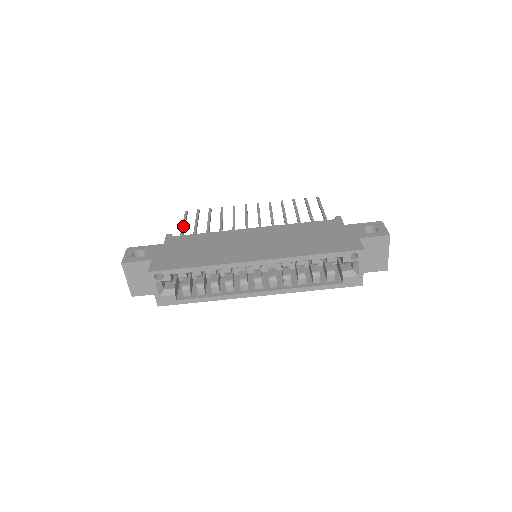
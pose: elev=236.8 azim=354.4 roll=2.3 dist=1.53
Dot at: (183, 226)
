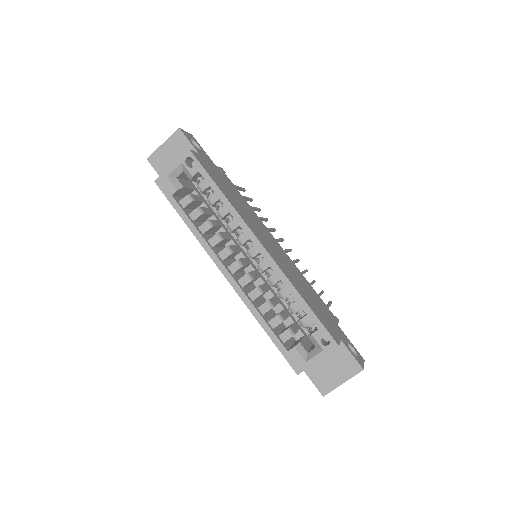
Dot at: (235, 185)
